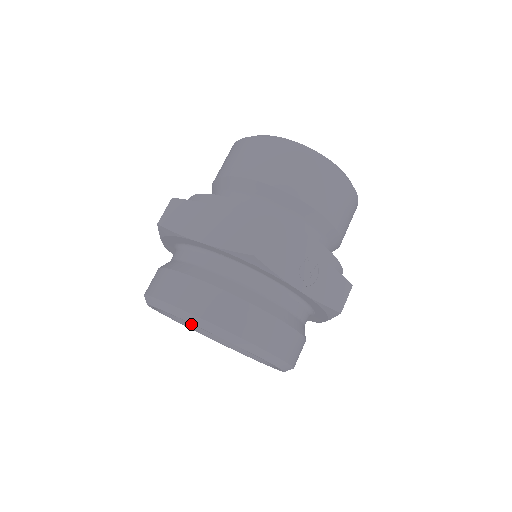
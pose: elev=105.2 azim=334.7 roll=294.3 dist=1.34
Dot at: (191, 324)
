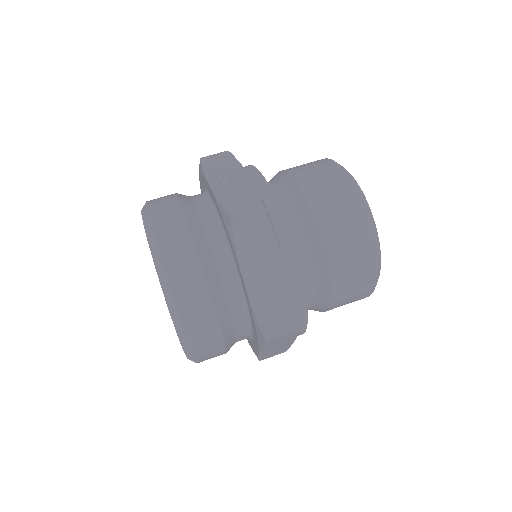
Dot at: occluded
